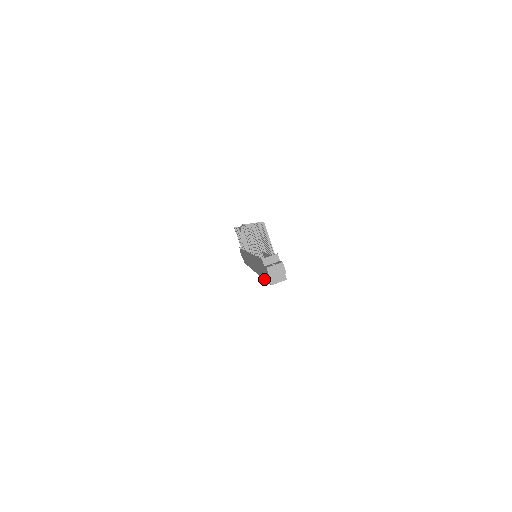
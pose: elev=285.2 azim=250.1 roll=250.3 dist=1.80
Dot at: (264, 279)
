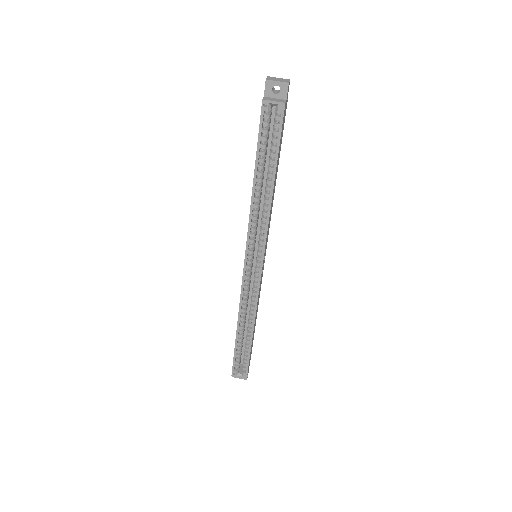
Dot at: (255, 160)
